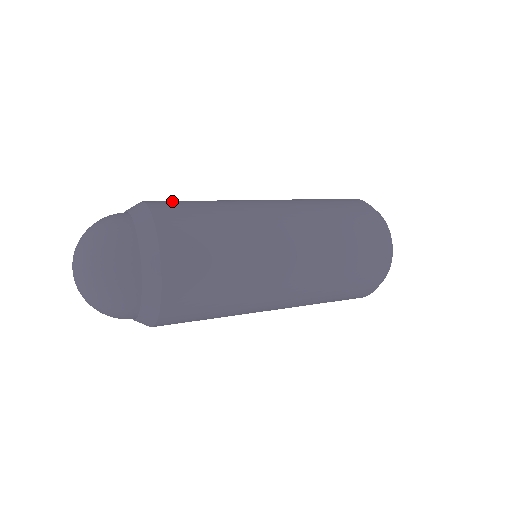
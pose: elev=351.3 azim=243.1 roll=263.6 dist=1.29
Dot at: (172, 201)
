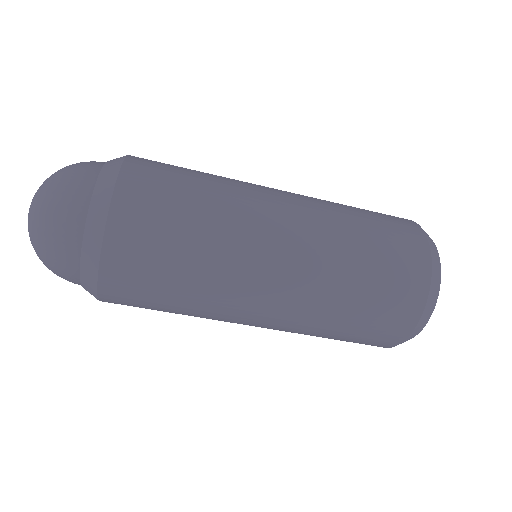
Dot at: occluded
